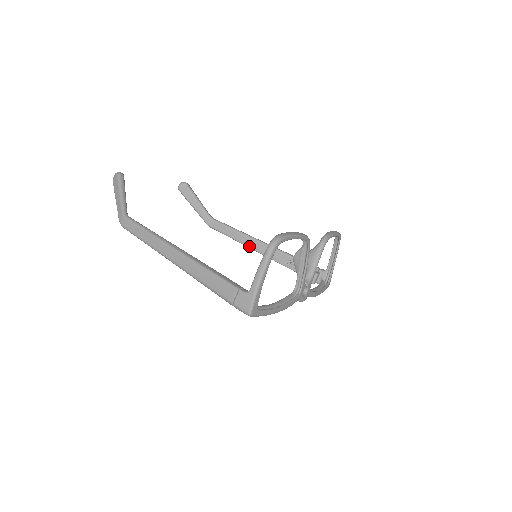
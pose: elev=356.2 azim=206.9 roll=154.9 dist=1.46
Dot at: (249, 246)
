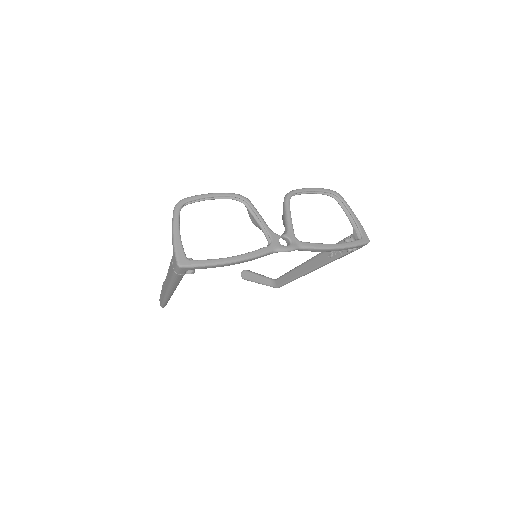
Dot at: (302, 273)
